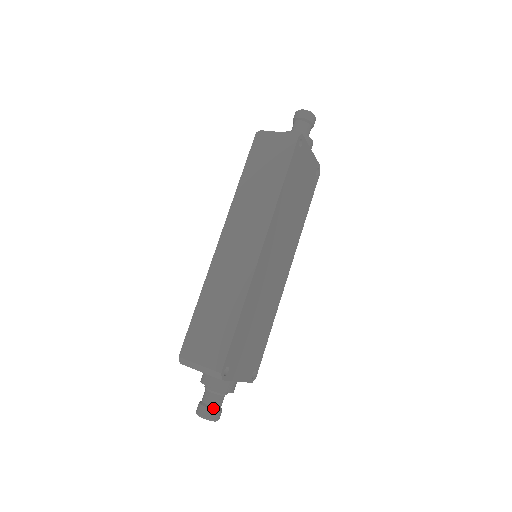
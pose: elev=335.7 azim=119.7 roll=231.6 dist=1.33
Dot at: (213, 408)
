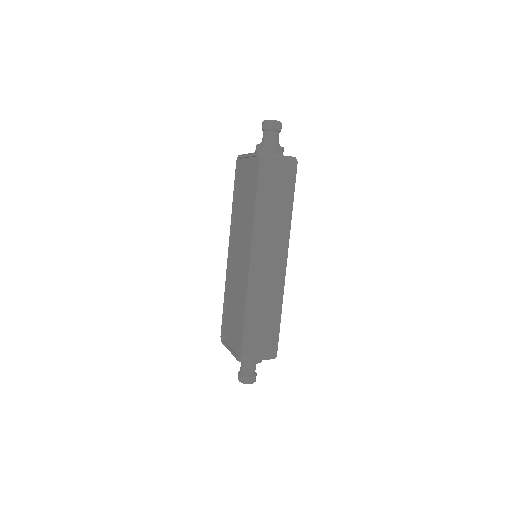
Dot at: (255, 375)
